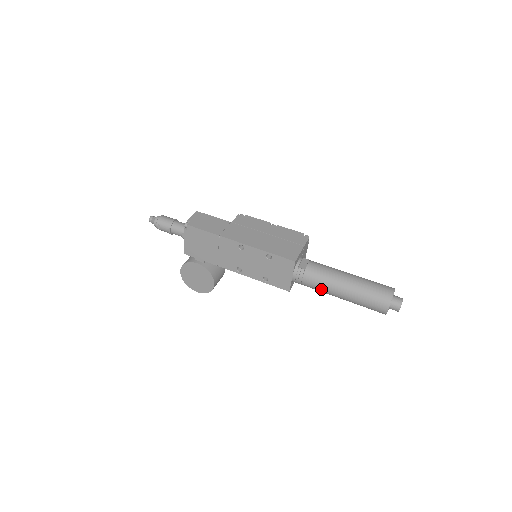
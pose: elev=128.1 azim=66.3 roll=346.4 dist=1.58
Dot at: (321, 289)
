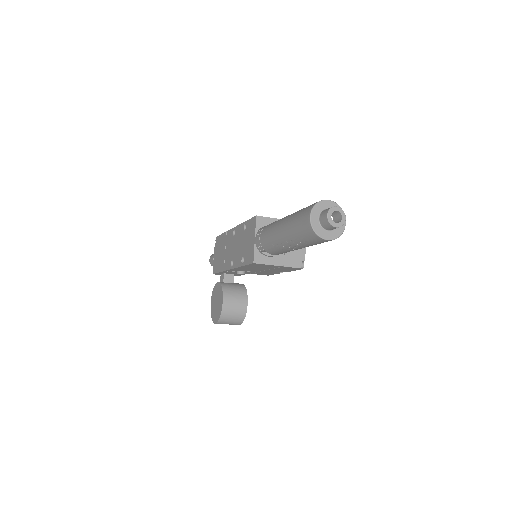
Dot at: (270, 237)
